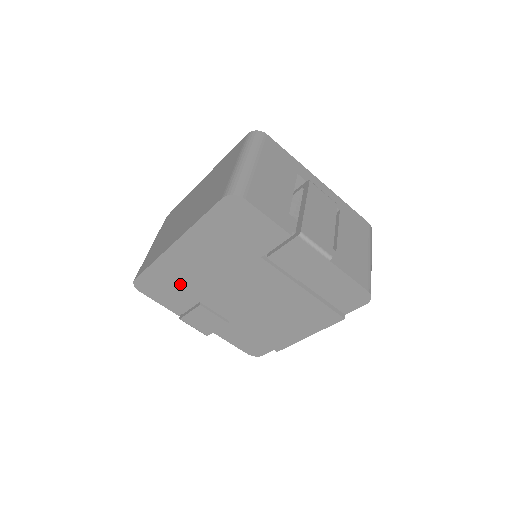
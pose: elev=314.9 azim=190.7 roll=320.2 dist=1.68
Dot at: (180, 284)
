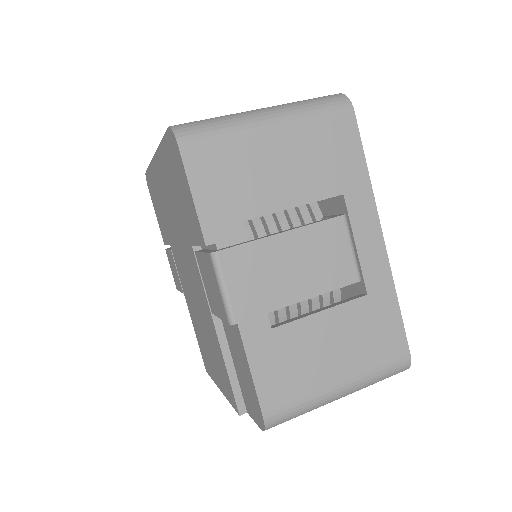
Dot at: occluded
